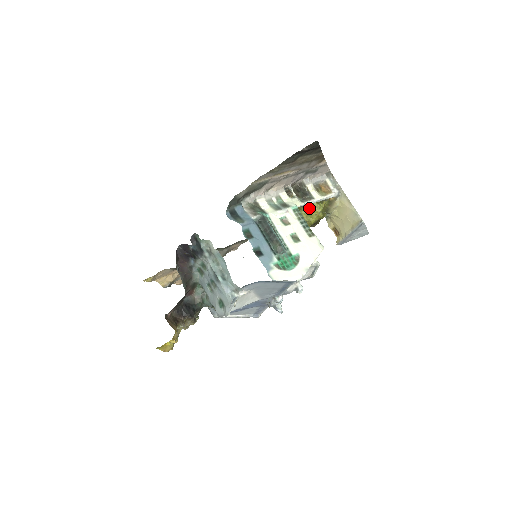
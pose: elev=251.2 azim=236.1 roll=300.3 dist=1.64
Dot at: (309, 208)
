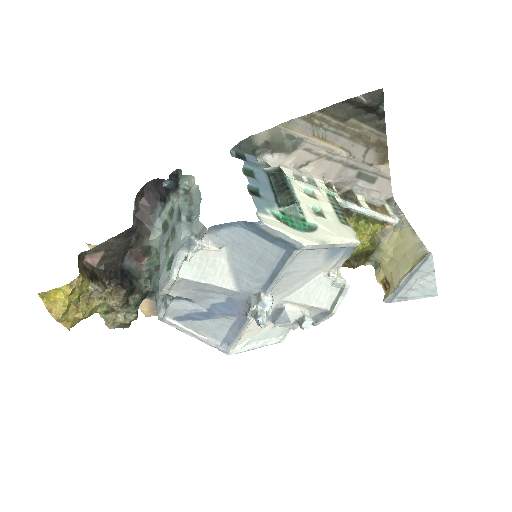
Dot at: occluded
